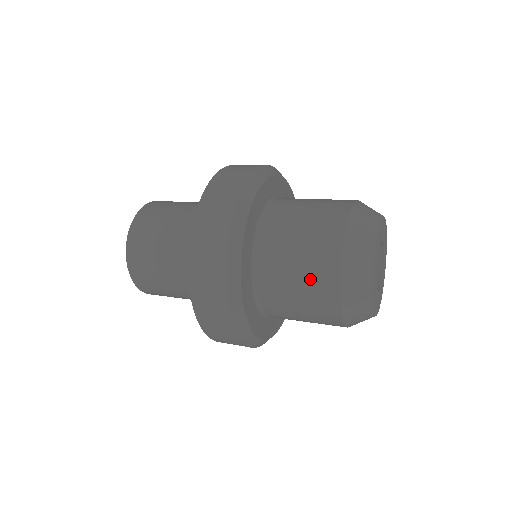
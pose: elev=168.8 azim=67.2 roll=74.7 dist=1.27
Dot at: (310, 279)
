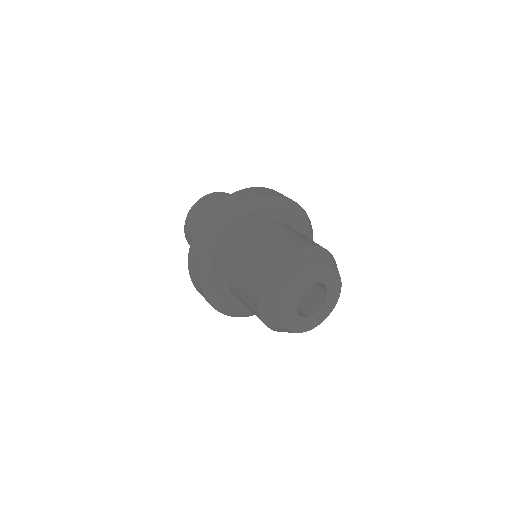
Dot at: occluded
